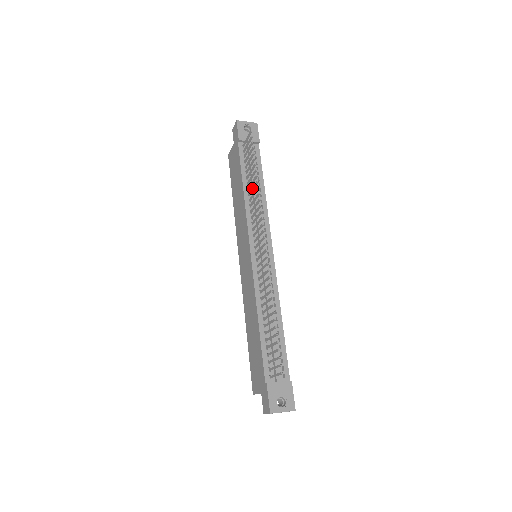
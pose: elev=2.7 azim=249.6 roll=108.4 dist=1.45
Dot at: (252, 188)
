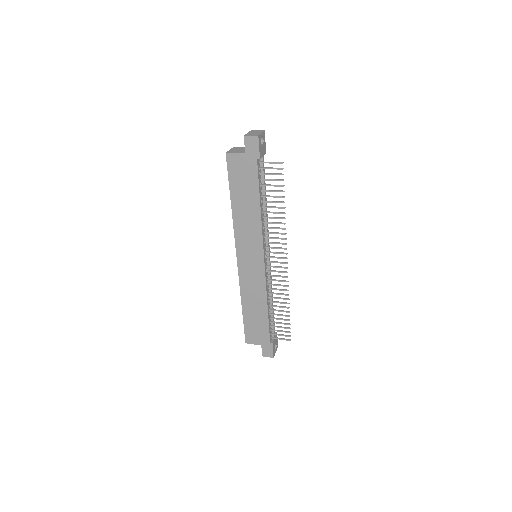
Dot at: (273, 213)
